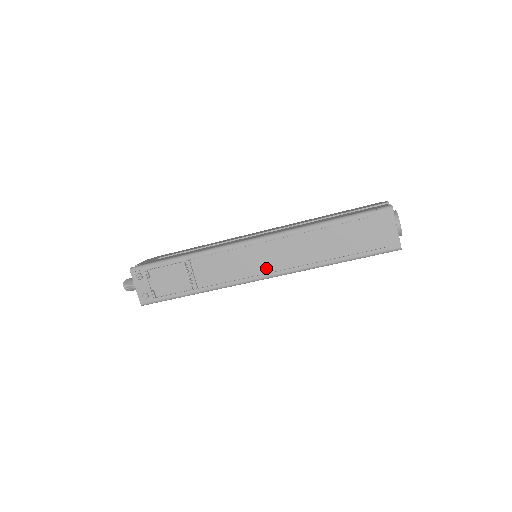
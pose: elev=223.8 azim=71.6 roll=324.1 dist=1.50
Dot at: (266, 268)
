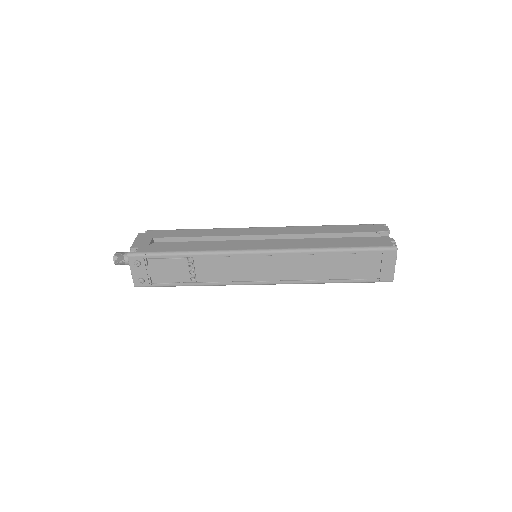
Dot at: (268, 276)
